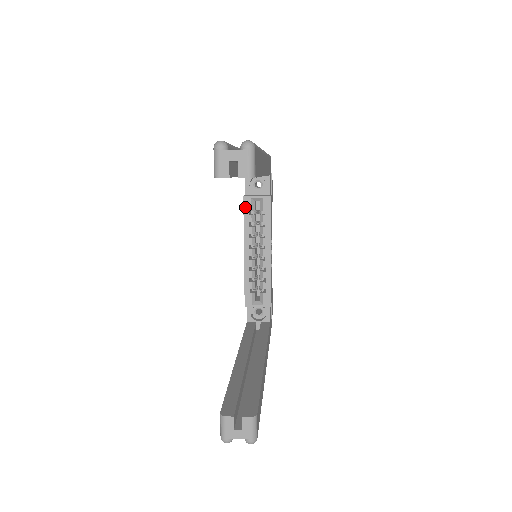
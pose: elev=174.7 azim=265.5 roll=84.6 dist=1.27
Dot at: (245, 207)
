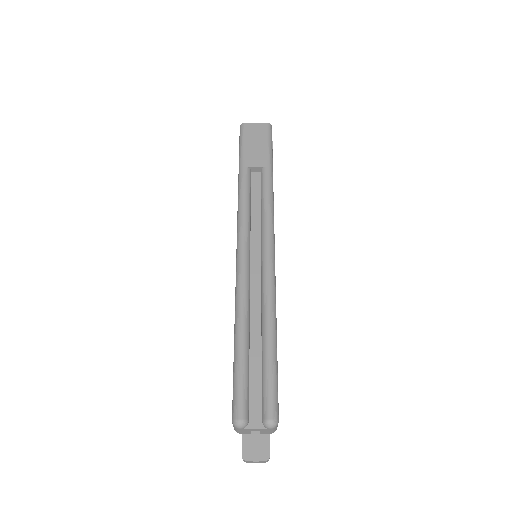
Dot at: occluded
